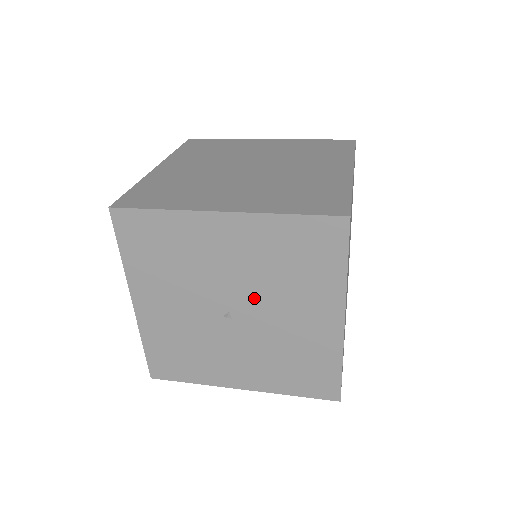
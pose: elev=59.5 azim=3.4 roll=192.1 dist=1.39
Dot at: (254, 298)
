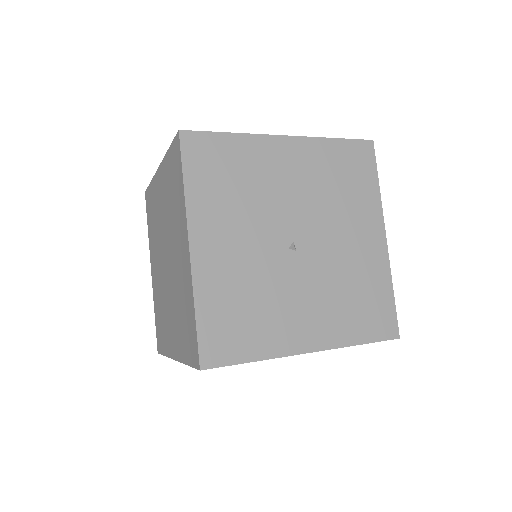
Dot at: (315, 222)
